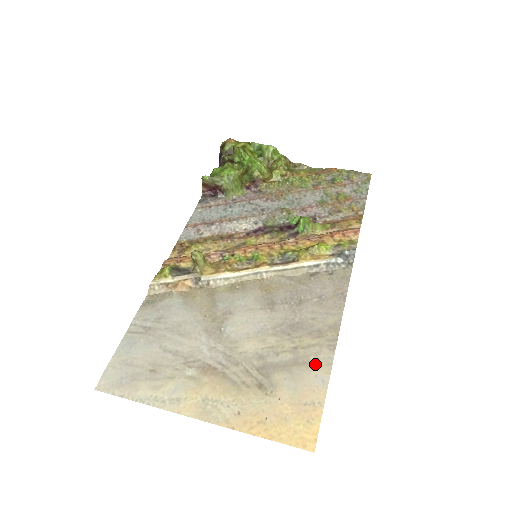
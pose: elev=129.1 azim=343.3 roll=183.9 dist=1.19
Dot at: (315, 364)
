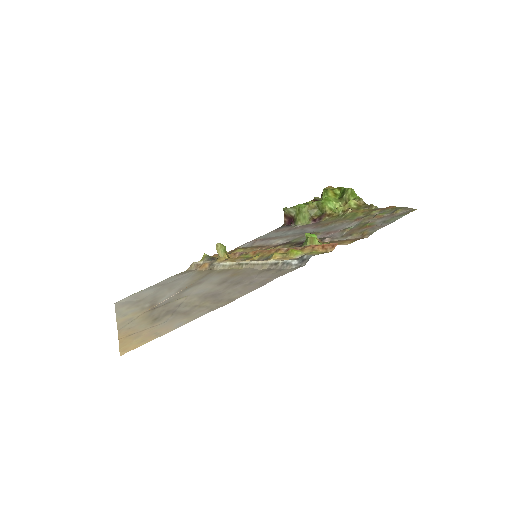
Dot at: (190, 316)
